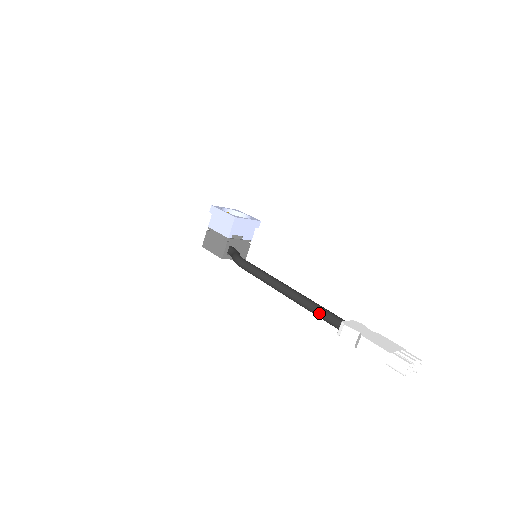
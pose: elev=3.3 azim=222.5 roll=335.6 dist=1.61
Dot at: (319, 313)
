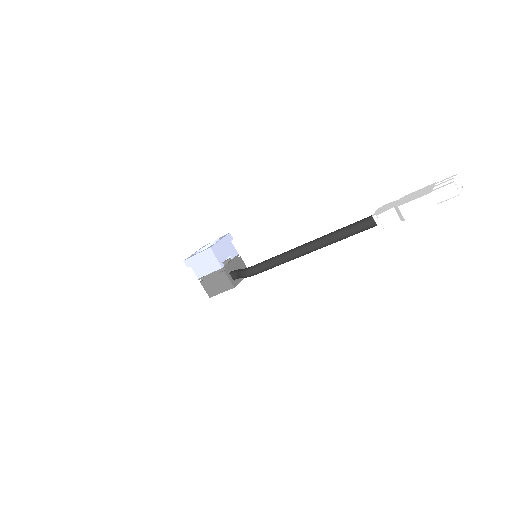
Dot at: (349, 232)
